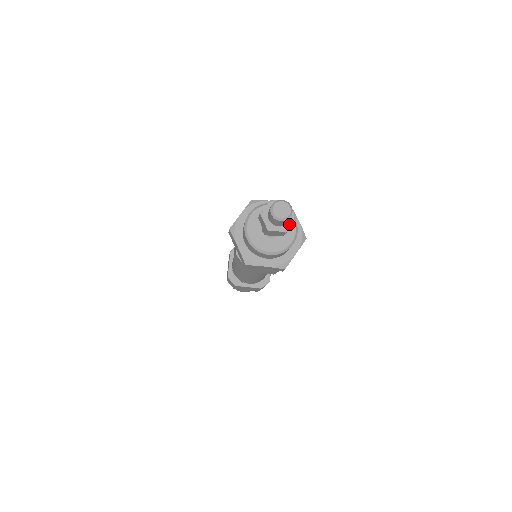
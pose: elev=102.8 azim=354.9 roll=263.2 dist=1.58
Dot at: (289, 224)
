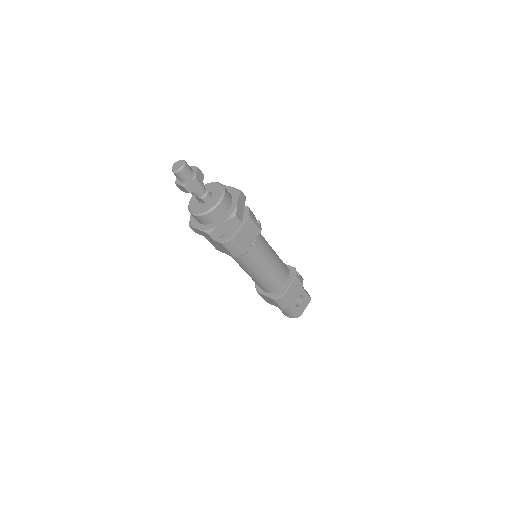
Dot at: (188, 181)
